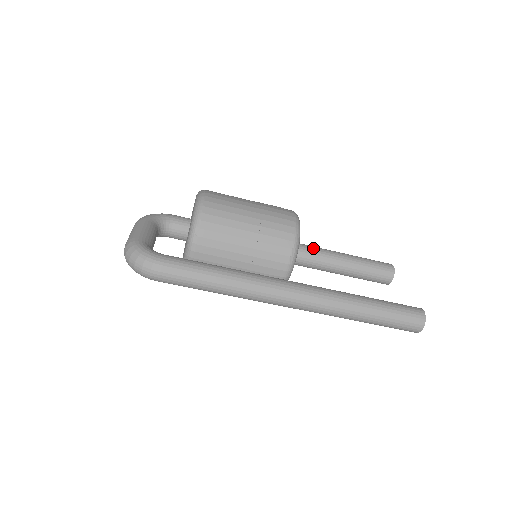
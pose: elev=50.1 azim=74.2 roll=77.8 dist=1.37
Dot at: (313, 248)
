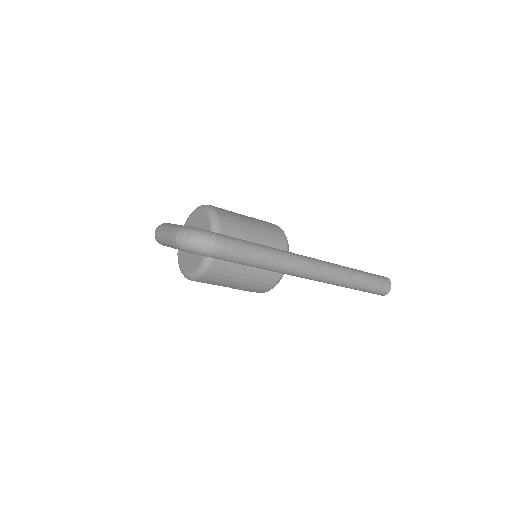
Dot at: occluded
